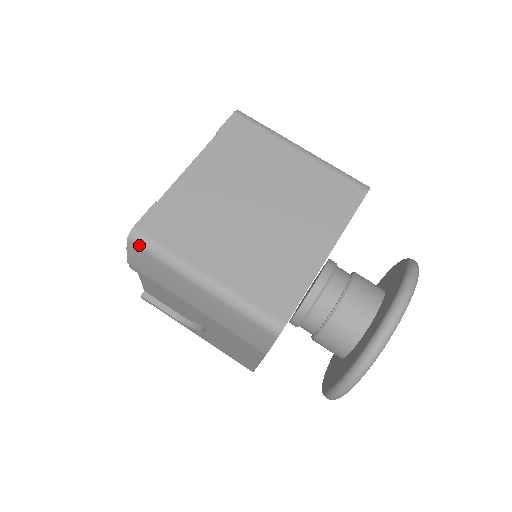
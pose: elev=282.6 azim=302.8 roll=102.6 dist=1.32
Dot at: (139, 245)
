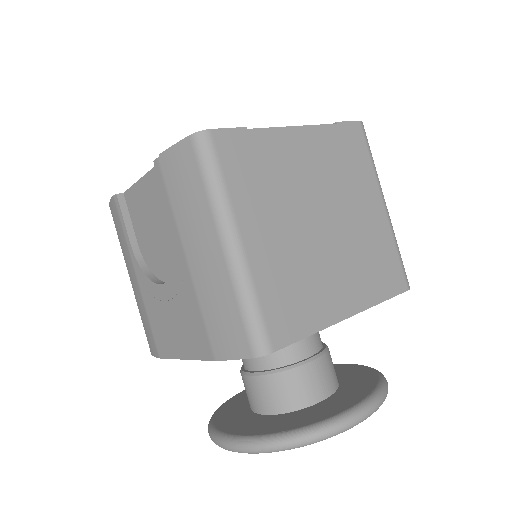
Dot at: (199, 151)
